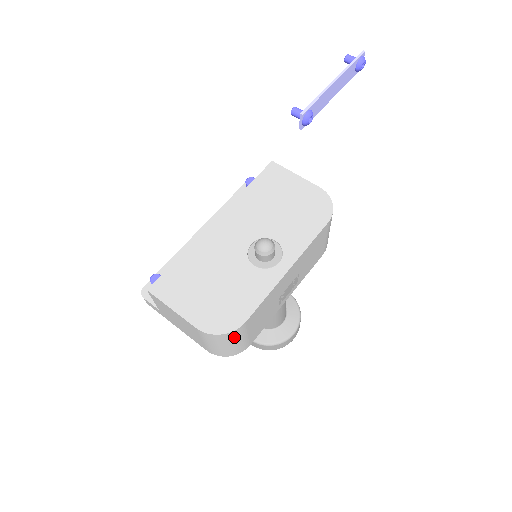
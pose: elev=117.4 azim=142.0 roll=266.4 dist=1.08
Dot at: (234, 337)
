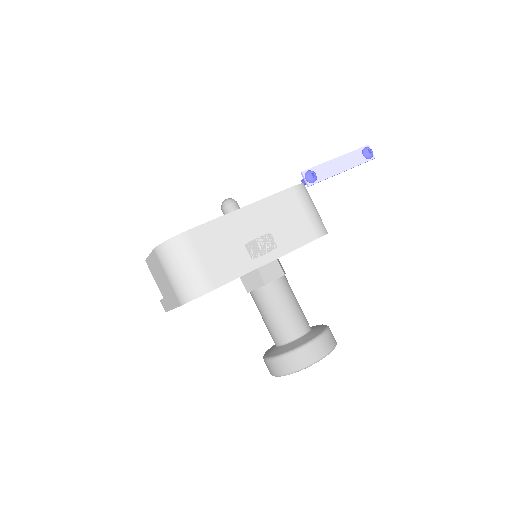
Dot at: (181, 251)
